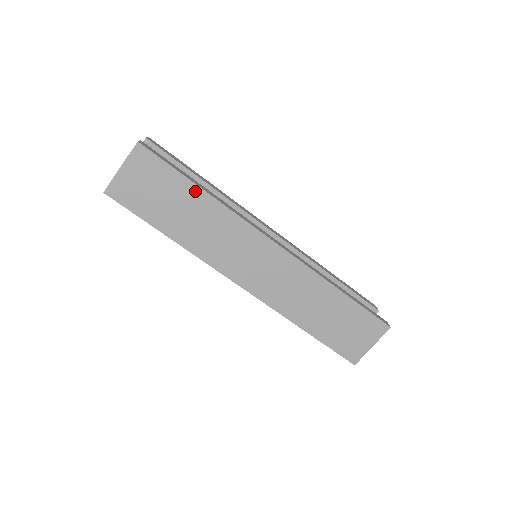
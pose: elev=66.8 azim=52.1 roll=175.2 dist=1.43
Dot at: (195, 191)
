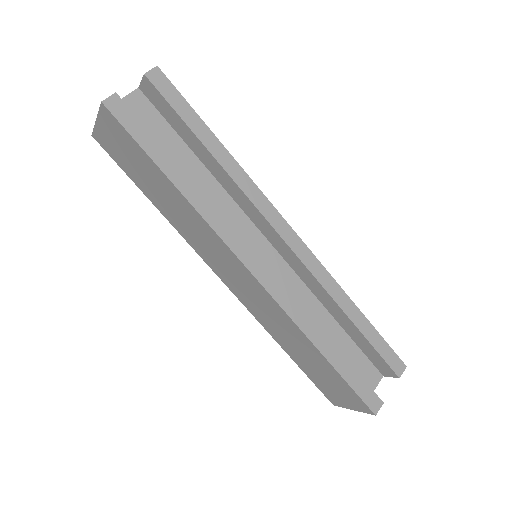
Dot at: (166, 180)
